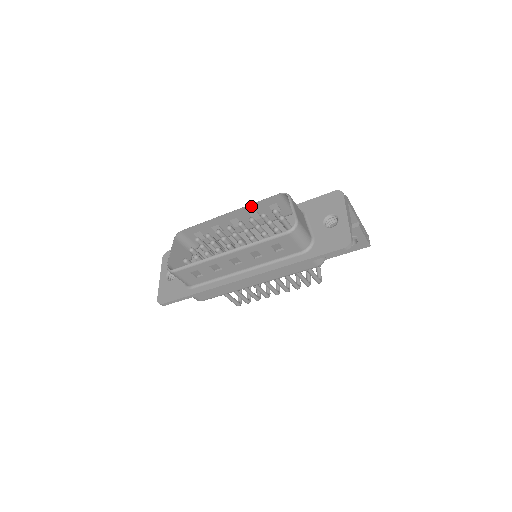
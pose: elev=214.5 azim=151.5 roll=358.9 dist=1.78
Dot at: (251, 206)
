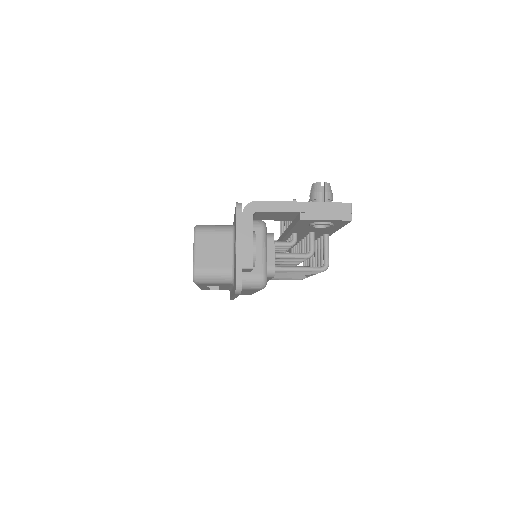
Dot at: occluded
